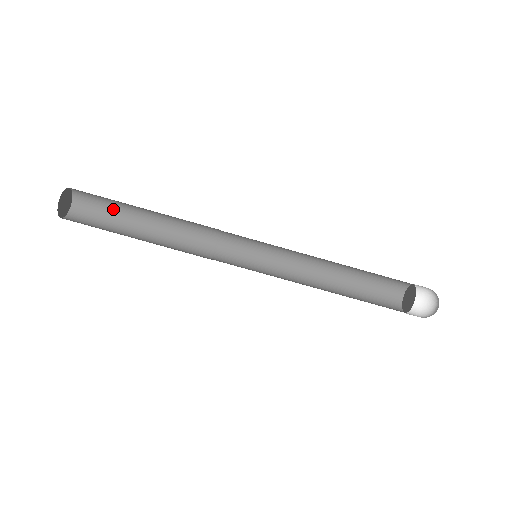
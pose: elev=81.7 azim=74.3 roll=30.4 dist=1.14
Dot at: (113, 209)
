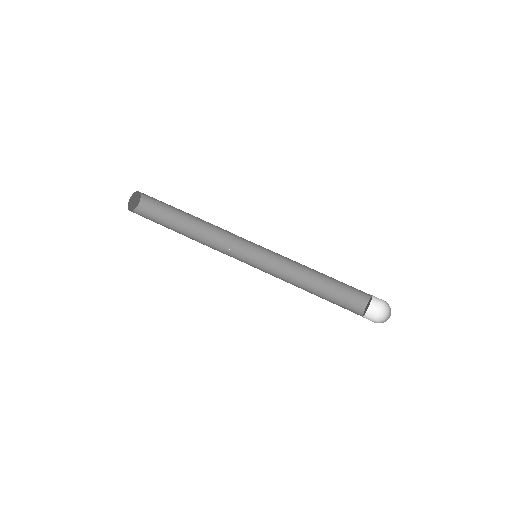
Dot at: (166, 206)
